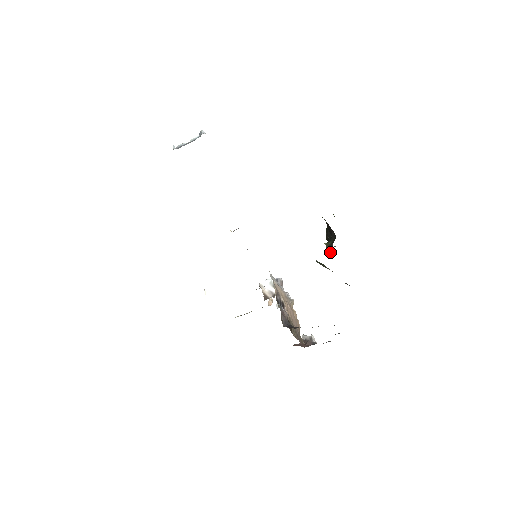
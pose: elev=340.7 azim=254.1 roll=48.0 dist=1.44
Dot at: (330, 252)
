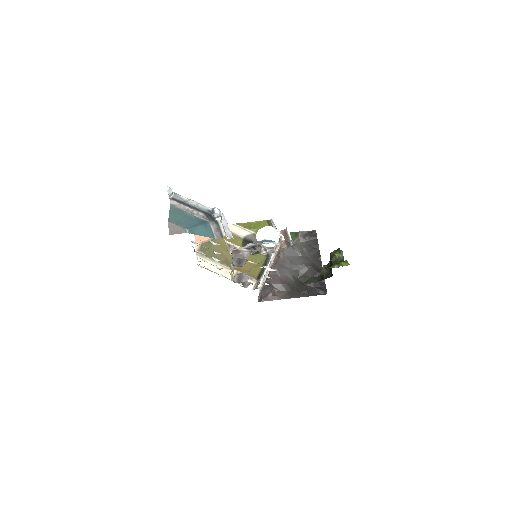
Dot at: (320, 277)
